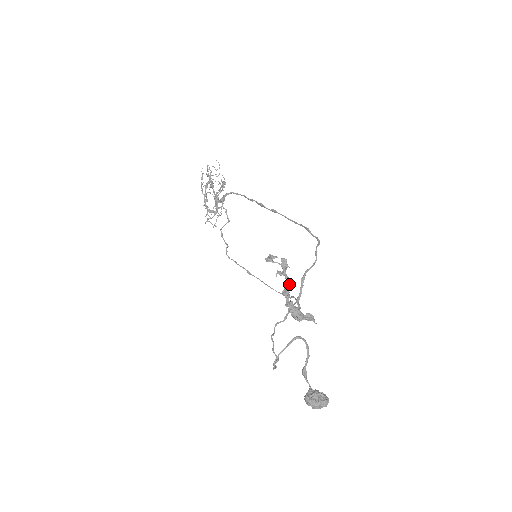
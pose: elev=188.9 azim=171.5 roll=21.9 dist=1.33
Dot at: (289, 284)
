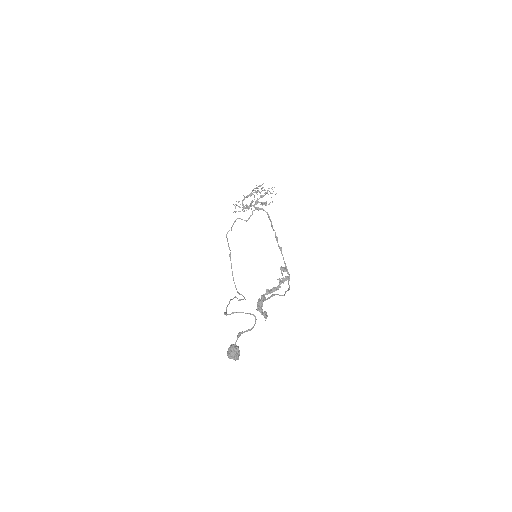
Dot at: occluded
